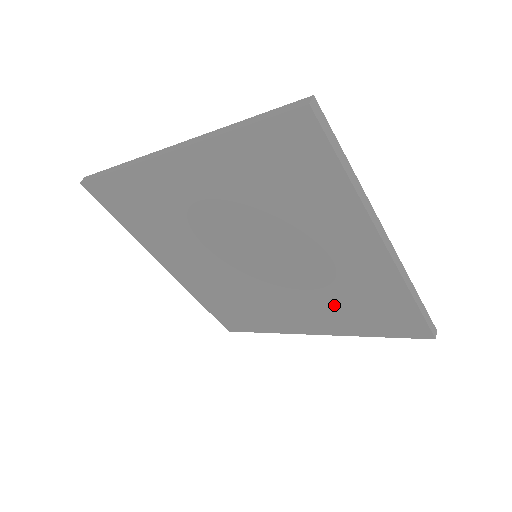
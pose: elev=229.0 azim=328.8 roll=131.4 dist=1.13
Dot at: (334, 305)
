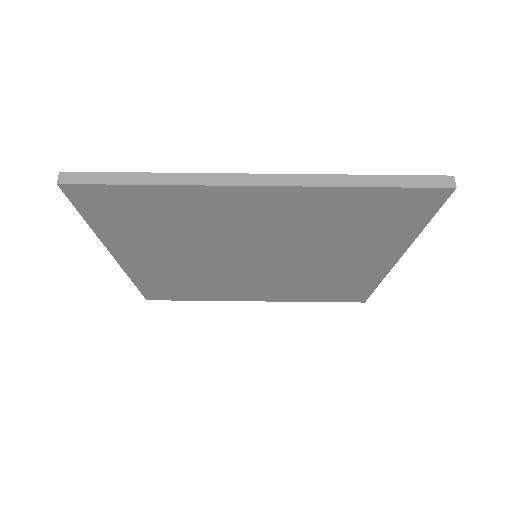
Dot at: (347, 239)
